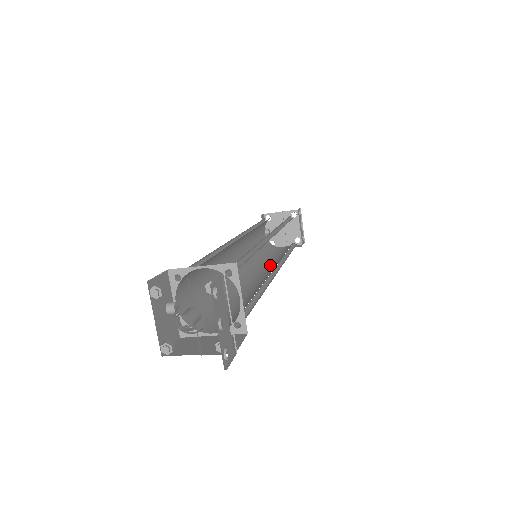
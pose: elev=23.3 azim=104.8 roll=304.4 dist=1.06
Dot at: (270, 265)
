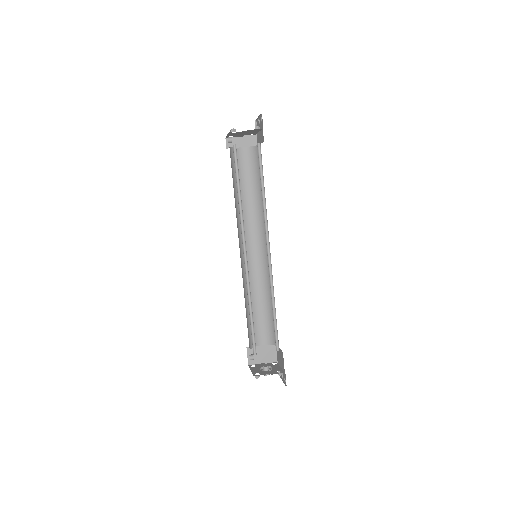
Dot at: (251, 219)
